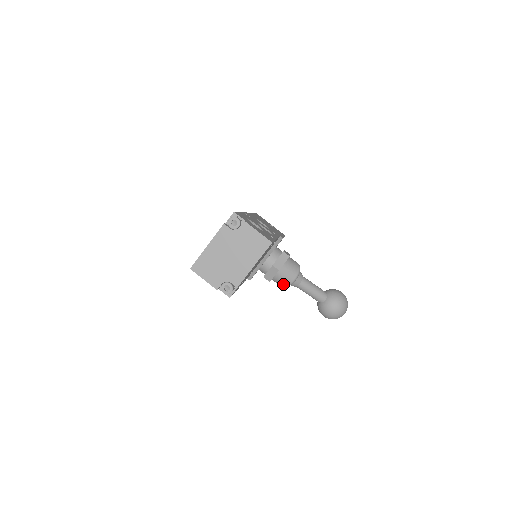
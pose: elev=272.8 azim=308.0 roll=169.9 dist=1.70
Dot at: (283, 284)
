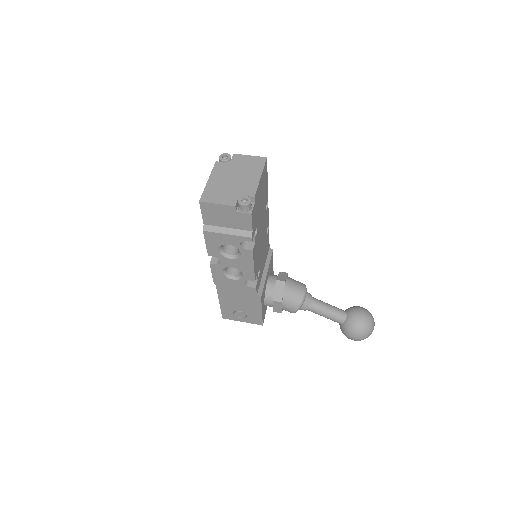
Dot at: (296, 301)
